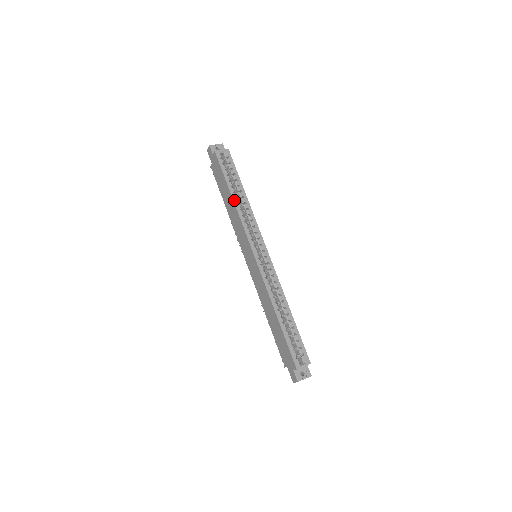
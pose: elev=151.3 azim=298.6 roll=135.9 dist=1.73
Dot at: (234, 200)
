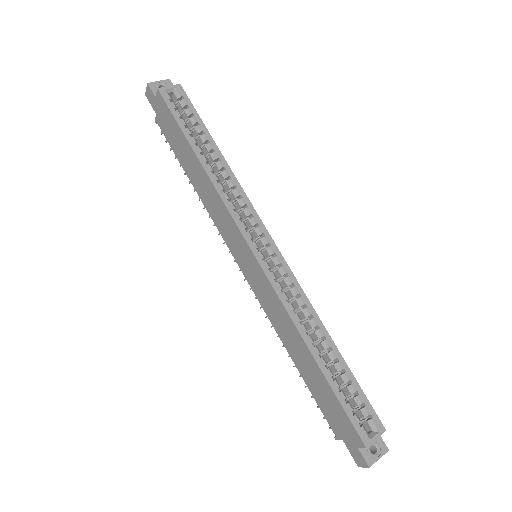
Dot at: (204, 166)
